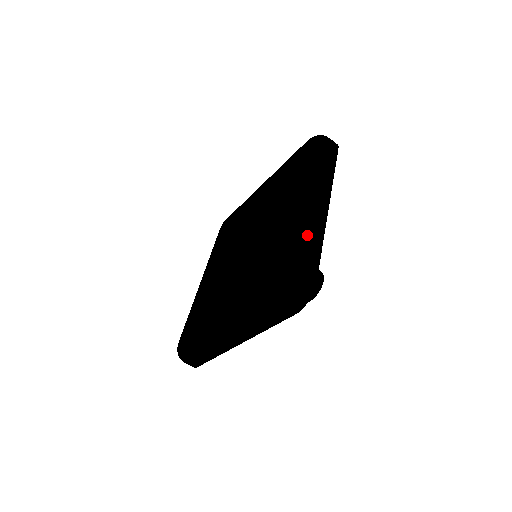
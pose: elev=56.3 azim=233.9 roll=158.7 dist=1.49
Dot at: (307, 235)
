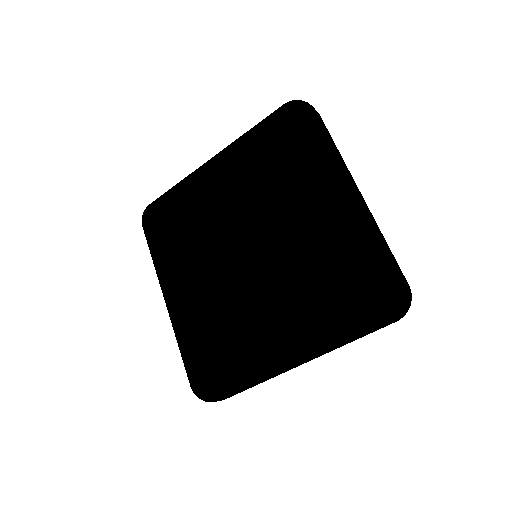
Dot at: (378, 236)
